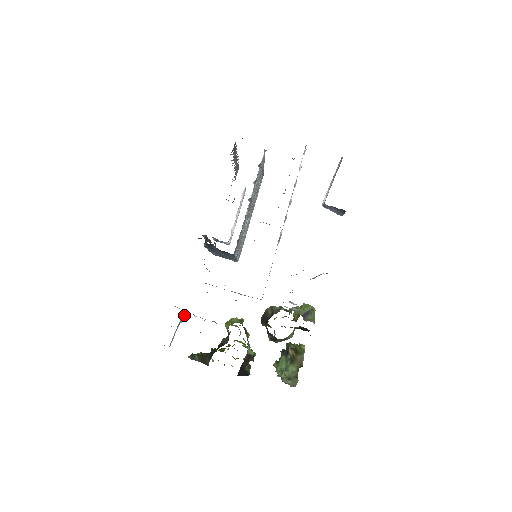
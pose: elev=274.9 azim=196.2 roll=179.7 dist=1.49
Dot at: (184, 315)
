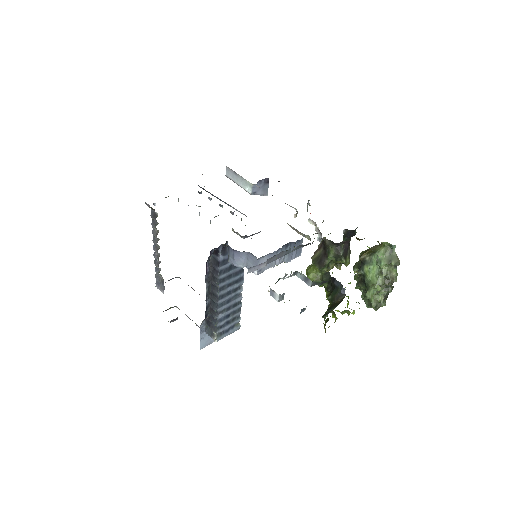
Dot at: occluded
